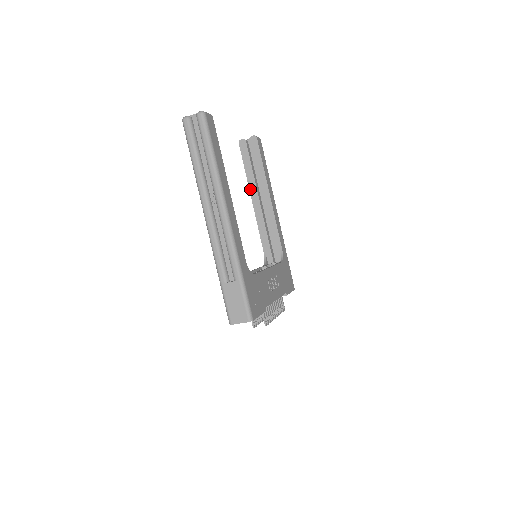
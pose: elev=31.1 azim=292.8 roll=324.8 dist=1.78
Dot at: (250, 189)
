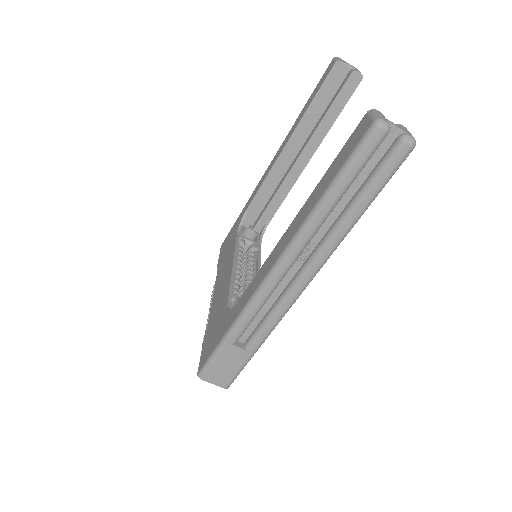
Dot at: (295, 132)
